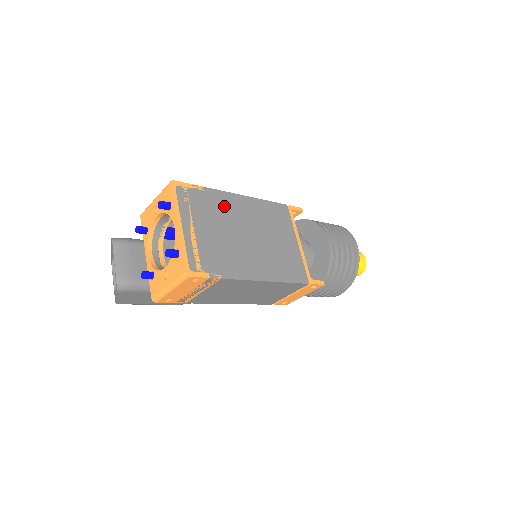
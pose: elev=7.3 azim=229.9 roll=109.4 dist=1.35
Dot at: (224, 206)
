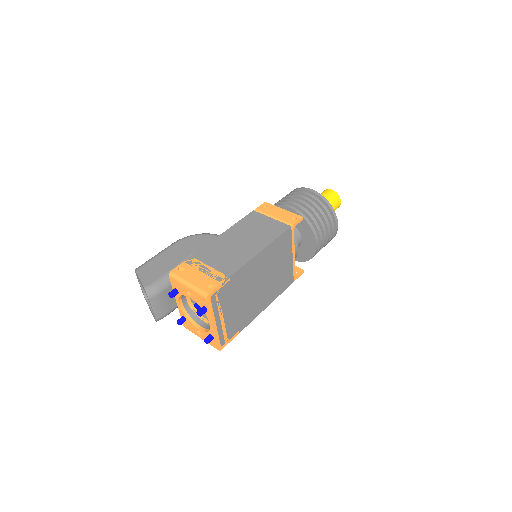
Dot at: (244, 278)
